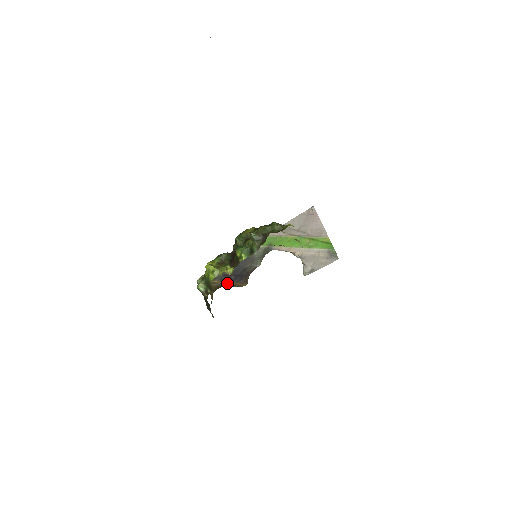
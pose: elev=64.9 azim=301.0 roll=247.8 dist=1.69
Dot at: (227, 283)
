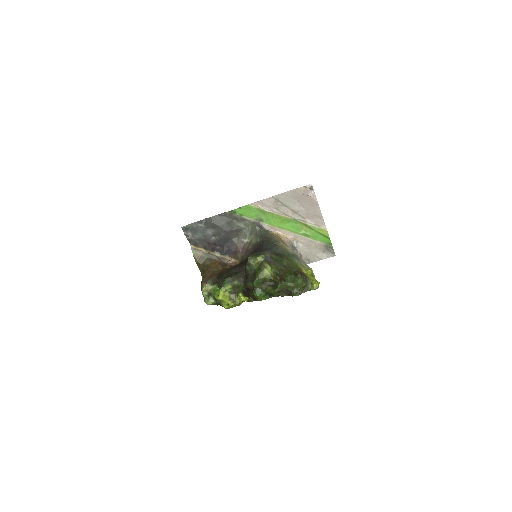
Dot at: (214, 254)
